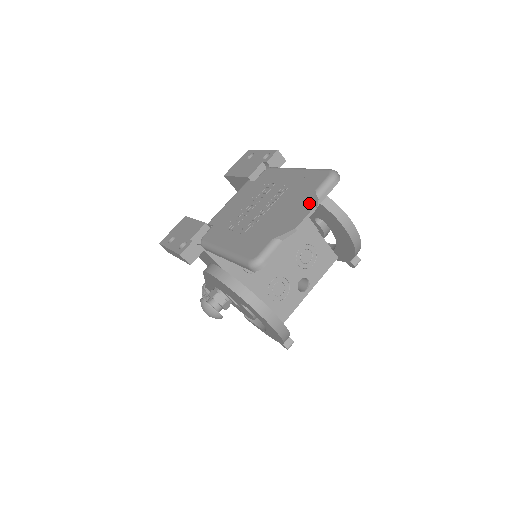
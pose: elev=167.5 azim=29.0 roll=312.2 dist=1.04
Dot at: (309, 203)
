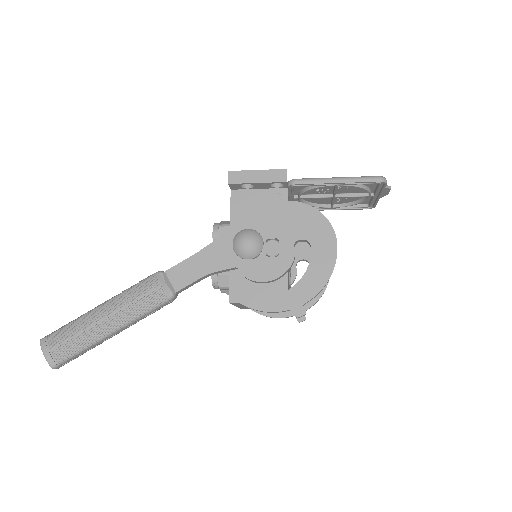
Dot at: occluded
